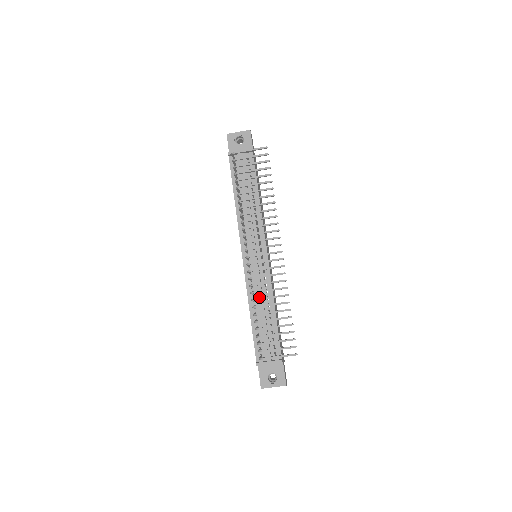
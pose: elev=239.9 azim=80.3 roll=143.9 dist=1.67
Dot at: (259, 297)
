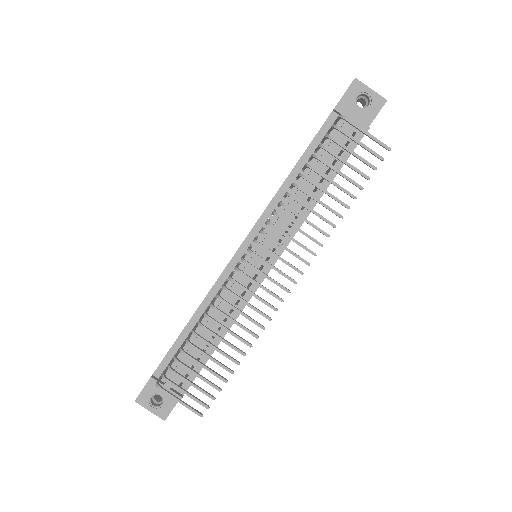
Dot at: occluded
